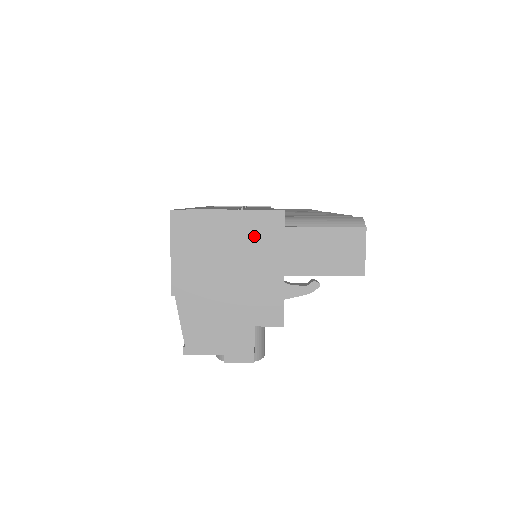
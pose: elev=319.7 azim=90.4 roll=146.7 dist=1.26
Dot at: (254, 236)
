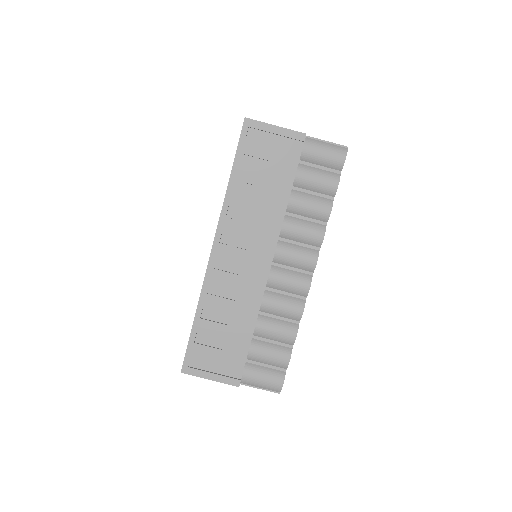
Dot at: occluded
